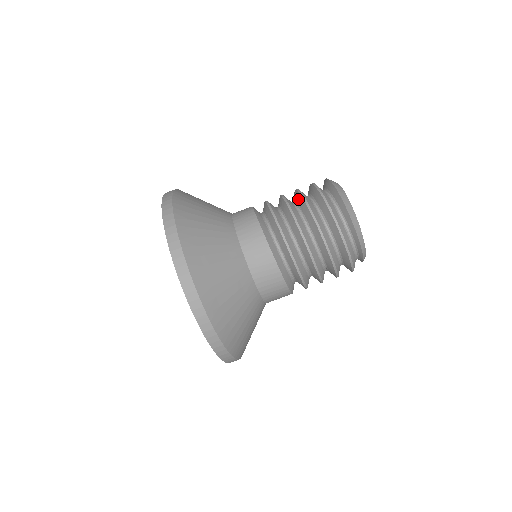
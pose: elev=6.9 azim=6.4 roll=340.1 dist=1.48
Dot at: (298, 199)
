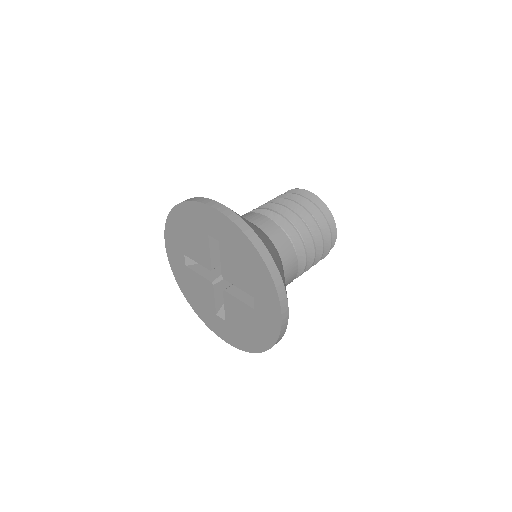
Dot at: (308, 220)
